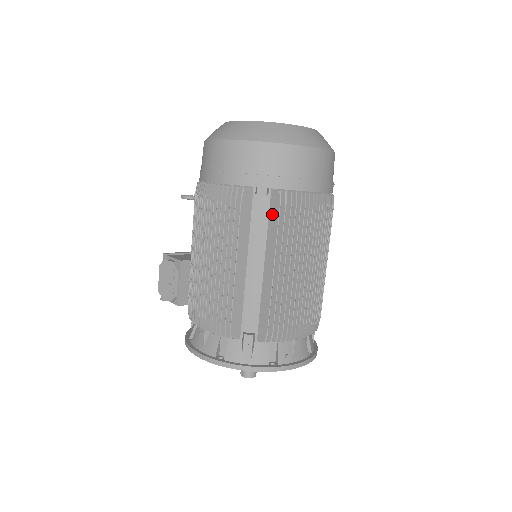
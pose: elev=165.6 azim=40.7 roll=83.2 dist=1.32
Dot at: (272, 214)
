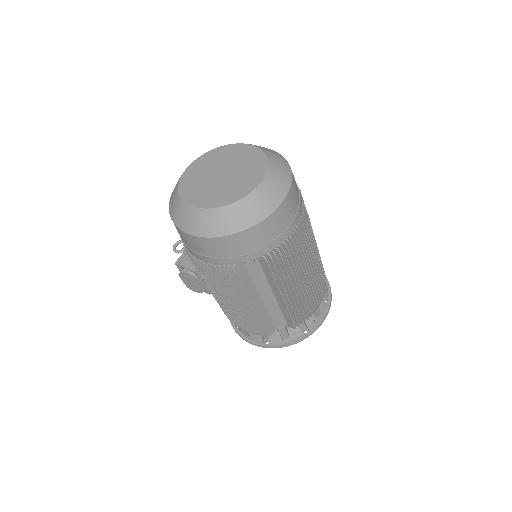
Dot at: (265, 269)
